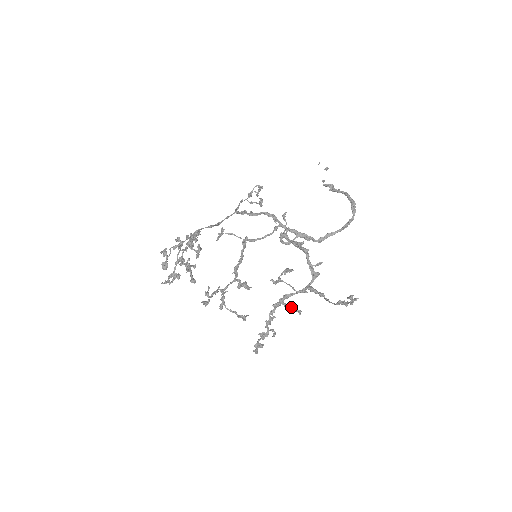
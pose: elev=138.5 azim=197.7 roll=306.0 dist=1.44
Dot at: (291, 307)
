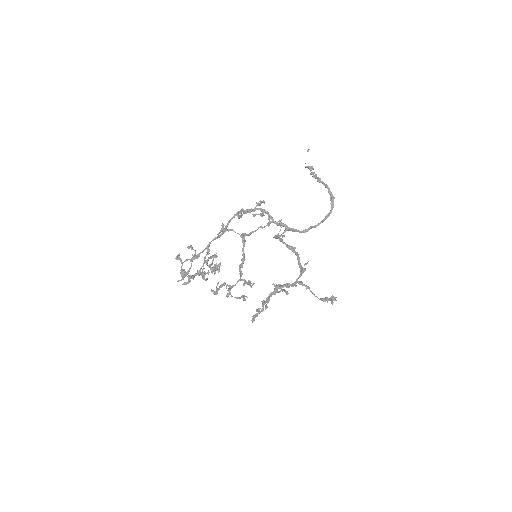
Dot at: (281, 290)
